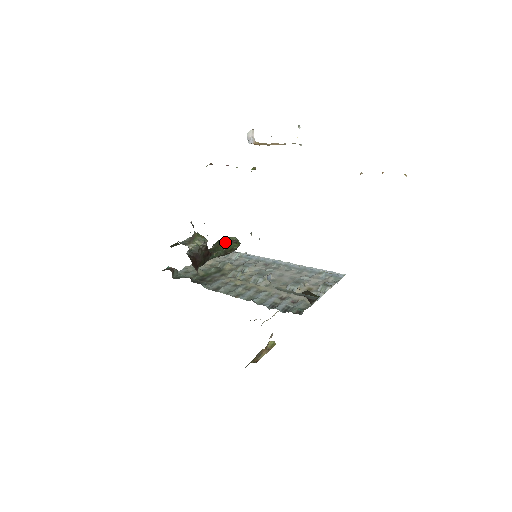
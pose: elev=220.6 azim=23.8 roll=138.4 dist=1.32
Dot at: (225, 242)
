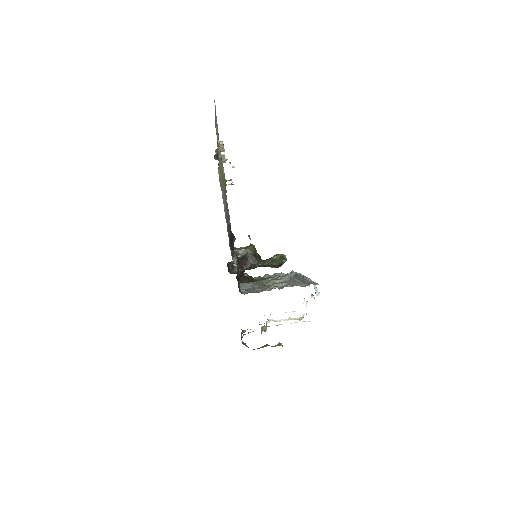
Dot at: (274, 256)
